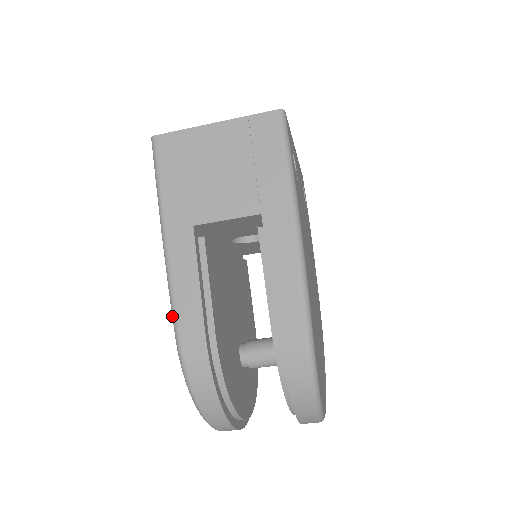
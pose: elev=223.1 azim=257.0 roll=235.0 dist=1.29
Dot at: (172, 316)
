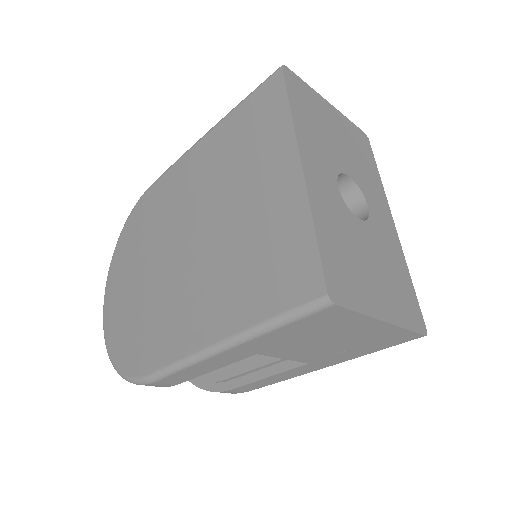
Dot at: (163, 372)
